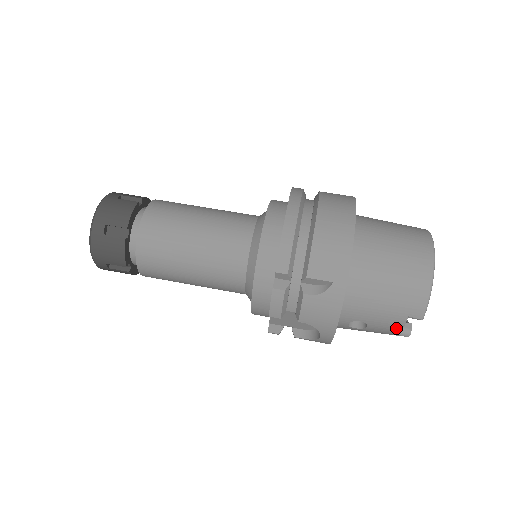
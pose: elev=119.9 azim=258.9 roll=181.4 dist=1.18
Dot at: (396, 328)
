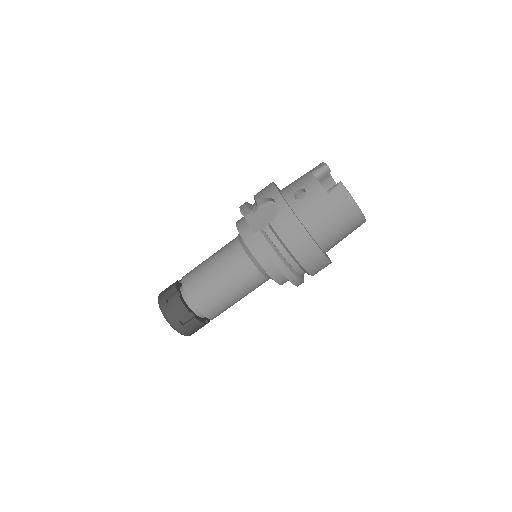
Dot at: occluded
